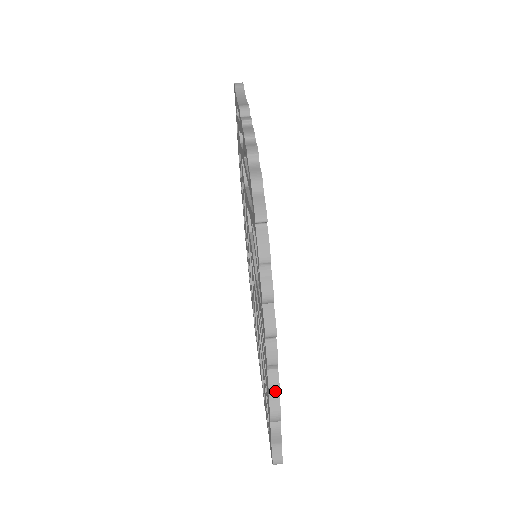
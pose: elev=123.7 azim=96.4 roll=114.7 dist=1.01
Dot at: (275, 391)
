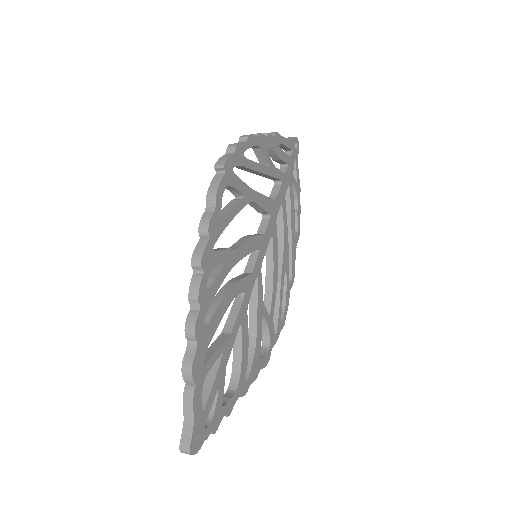
Dot at: (191, 333)
